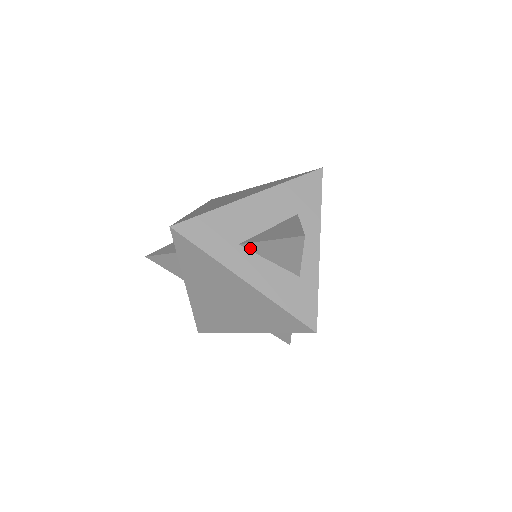
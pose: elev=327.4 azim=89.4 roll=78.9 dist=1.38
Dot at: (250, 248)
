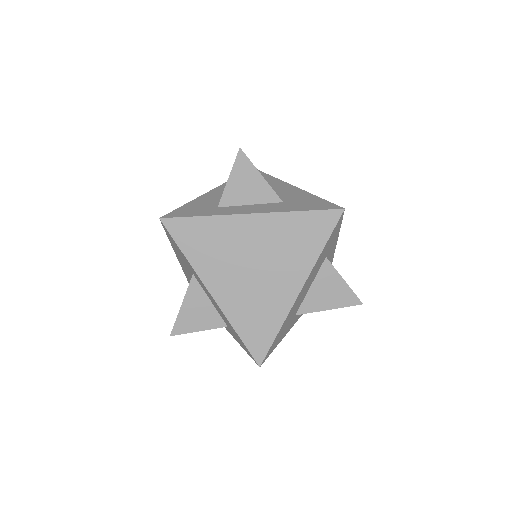
Dot at: (303, 310)
